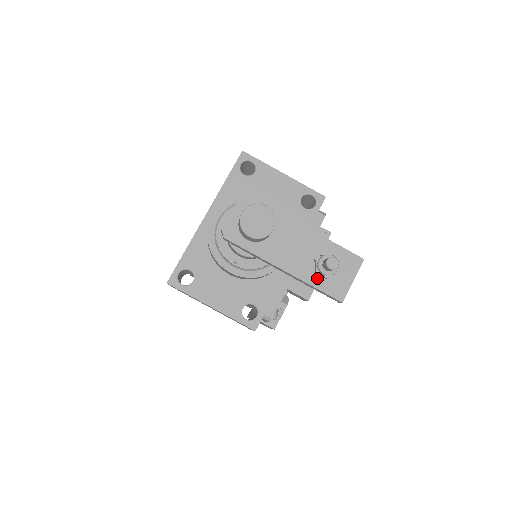
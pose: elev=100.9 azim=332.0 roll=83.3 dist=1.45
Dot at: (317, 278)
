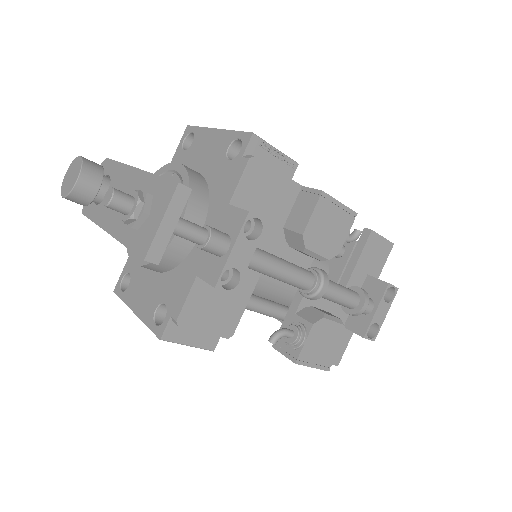
Dot at: (130, 232)
